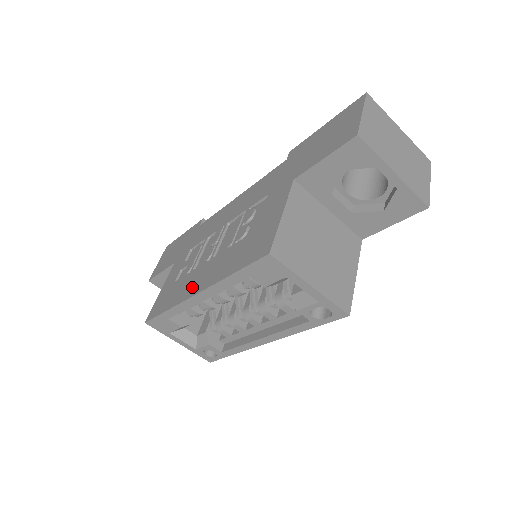
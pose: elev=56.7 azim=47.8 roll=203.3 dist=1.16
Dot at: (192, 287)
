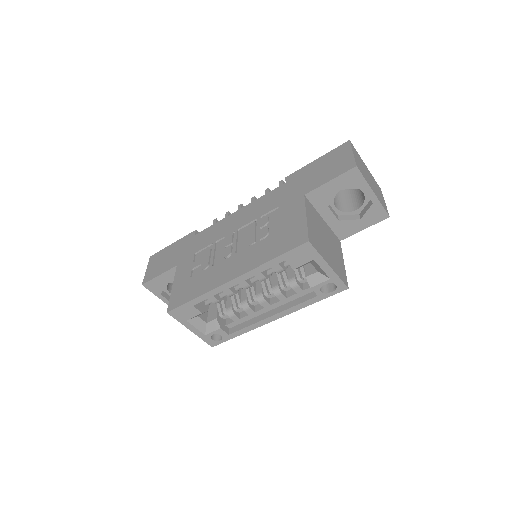
Dot at: (222, 276)
